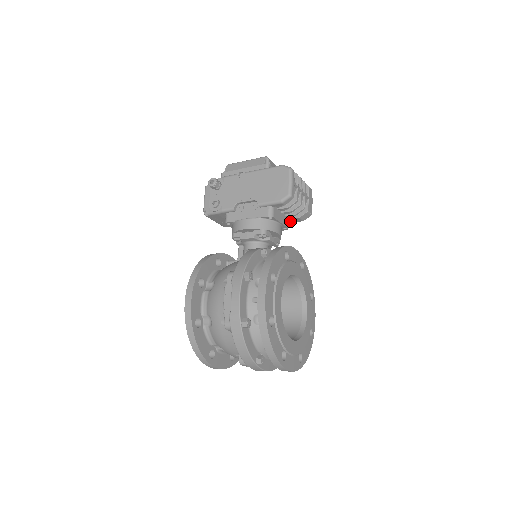
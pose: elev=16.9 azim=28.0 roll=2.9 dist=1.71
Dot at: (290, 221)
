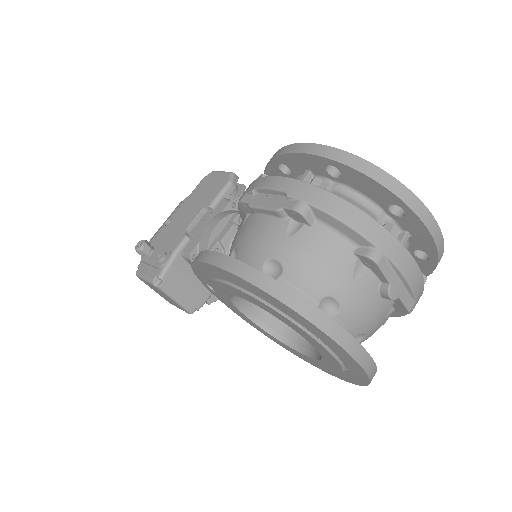
Dot at: occluded
